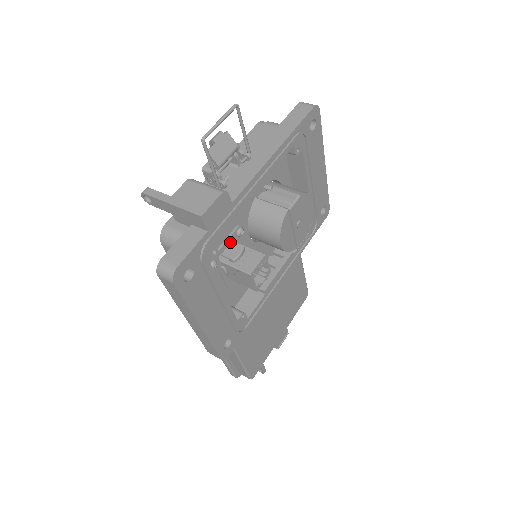
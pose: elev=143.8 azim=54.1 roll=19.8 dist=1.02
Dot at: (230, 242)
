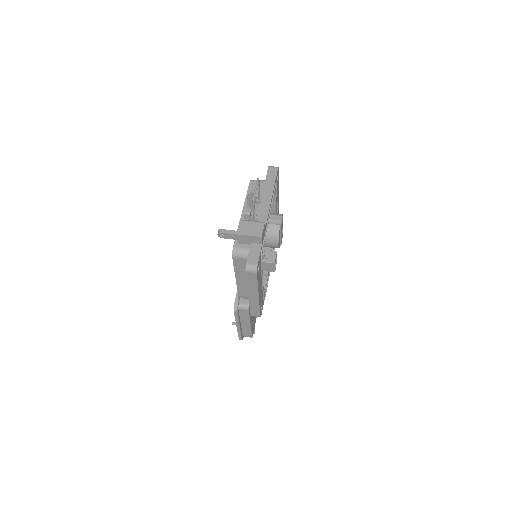
Dot at: occluded
